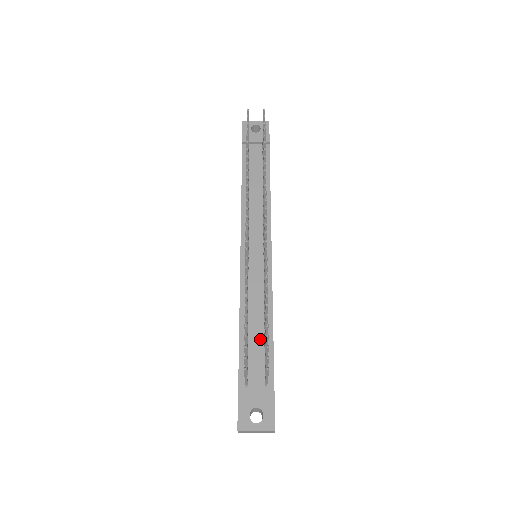
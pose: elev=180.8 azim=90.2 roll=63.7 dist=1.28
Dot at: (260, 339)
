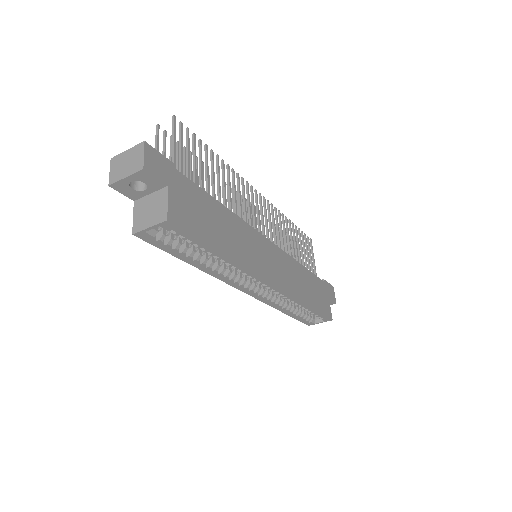
Dot at: occluded
